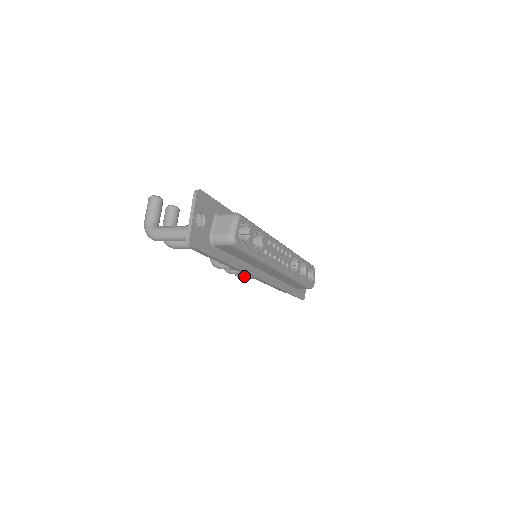
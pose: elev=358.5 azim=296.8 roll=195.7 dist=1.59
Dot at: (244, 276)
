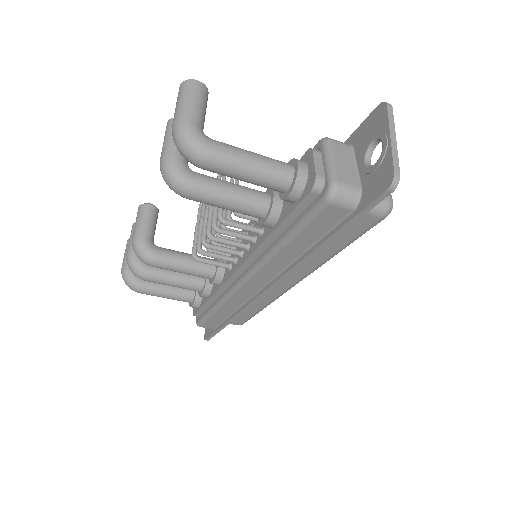
Dot at: (148, 289)
